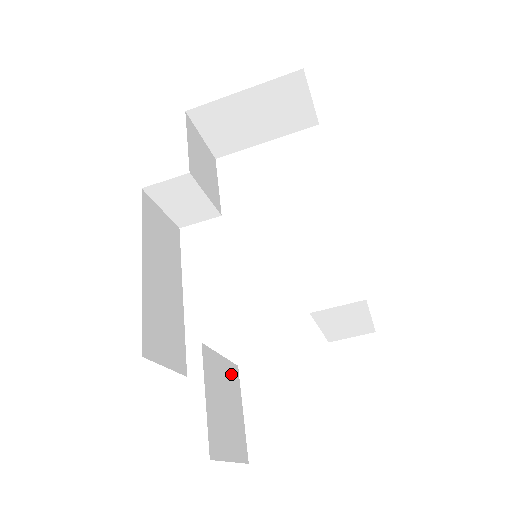
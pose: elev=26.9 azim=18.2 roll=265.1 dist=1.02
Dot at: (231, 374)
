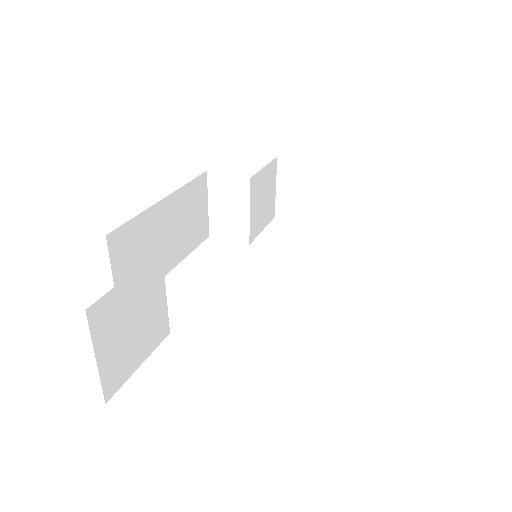
Dot at: (160, 321)
